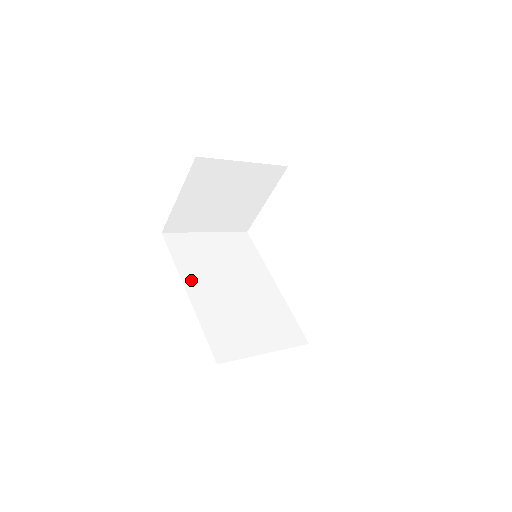
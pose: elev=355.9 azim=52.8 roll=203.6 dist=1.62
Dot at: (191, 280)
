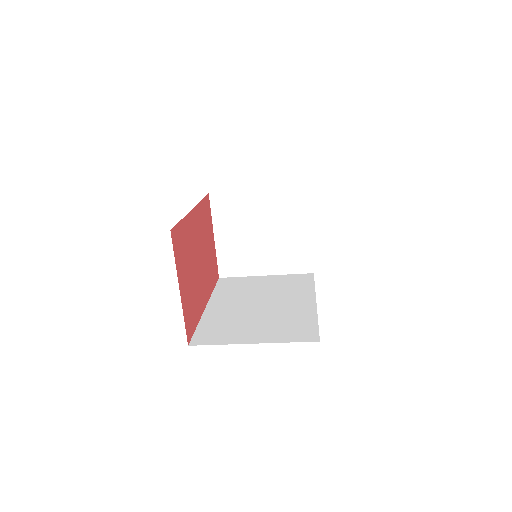
Dot at: (218, 300)
